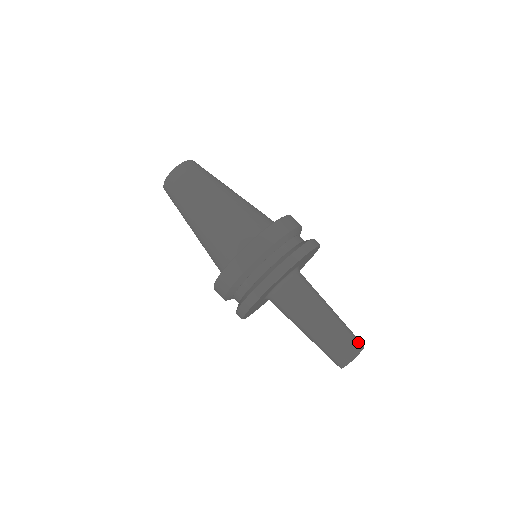
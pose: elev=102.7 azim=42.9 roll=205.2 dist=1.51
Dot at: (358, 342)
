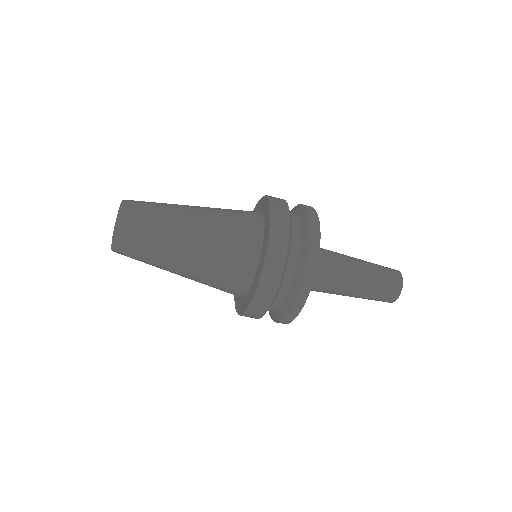
Dot at: (395, 274)
